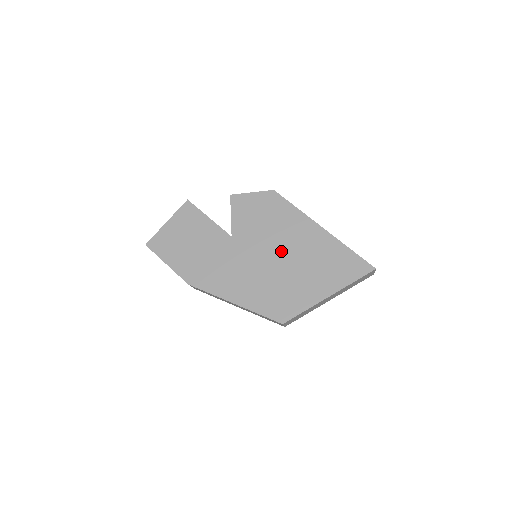
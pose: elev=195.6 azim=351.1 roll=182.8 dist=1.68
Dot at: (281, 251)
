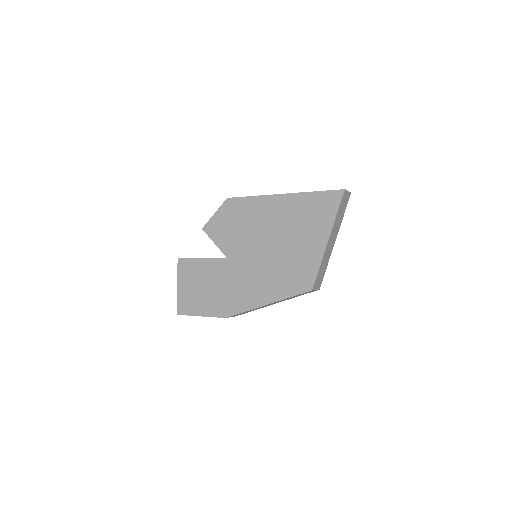
Dot at: (268, 238)
